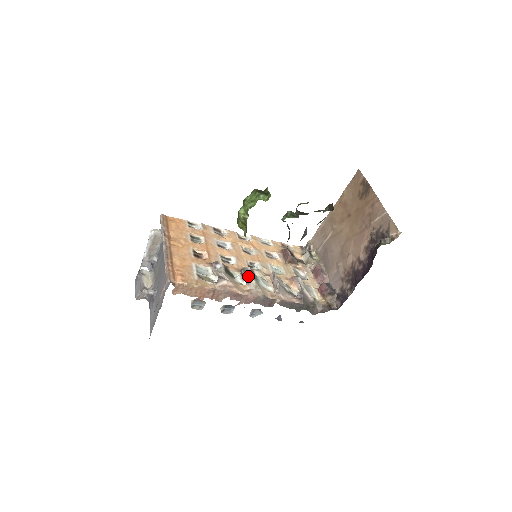
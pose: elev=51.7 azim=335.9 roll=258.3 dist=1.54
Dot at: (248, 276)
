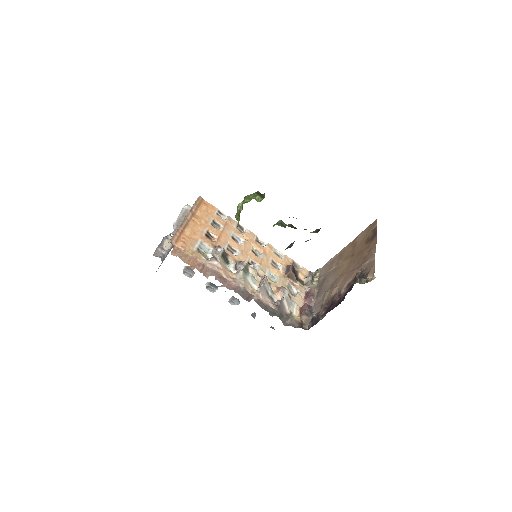
Dot at: (240, 268)
